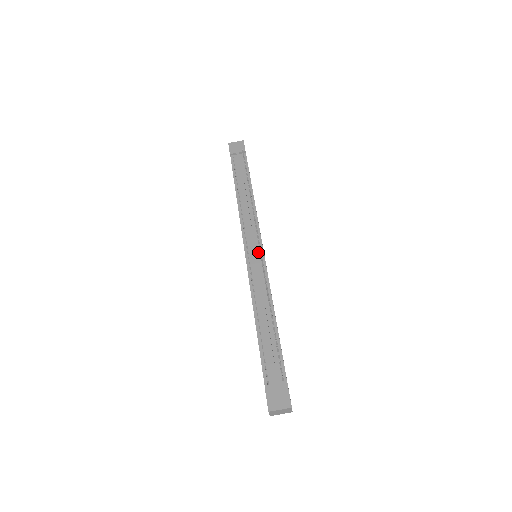
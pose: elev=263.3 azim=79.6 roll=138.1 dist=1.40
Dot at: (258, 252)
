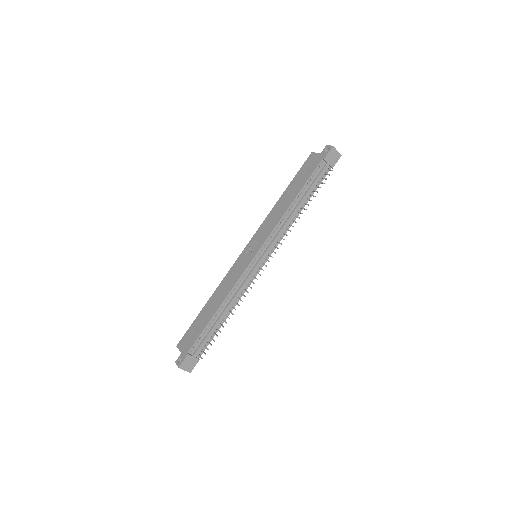
Dot at: (261, 264)
